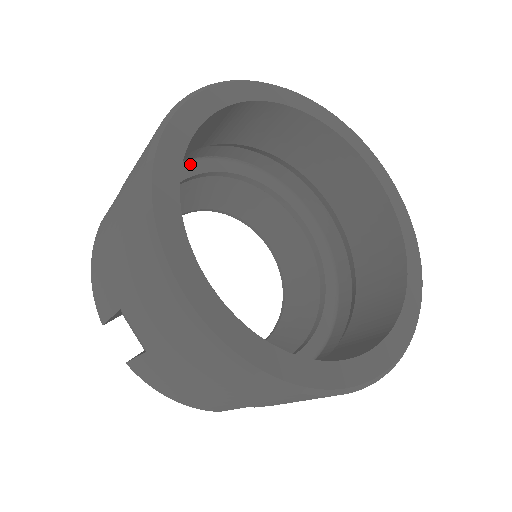
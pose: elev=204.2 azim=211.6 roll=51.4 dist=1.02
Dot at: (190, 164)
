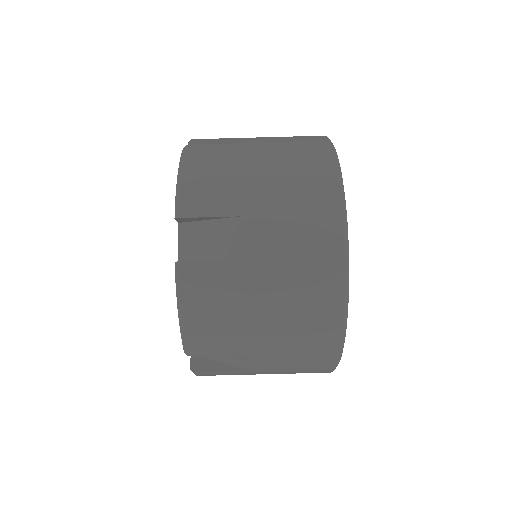
Dot at: occluded
